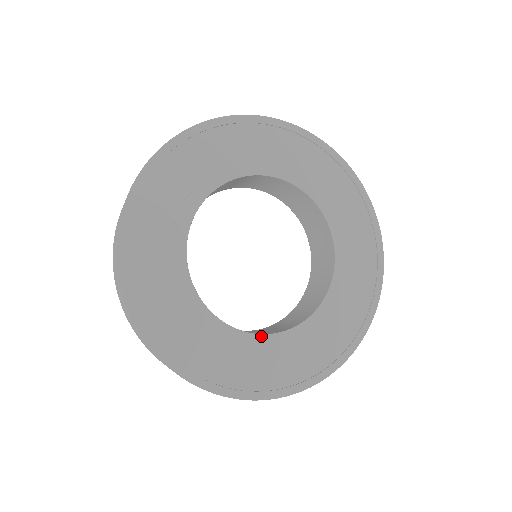
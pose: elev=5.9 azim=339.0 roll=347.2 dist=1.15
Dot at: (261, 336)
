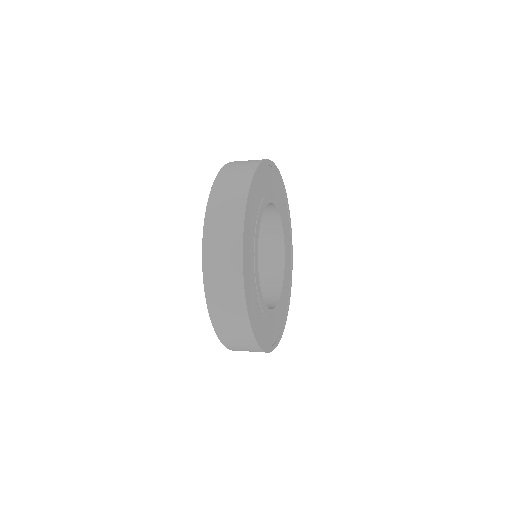
Dot at: (266, 306)
